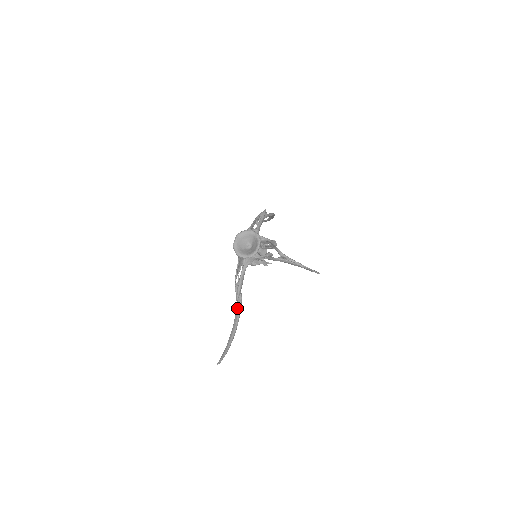
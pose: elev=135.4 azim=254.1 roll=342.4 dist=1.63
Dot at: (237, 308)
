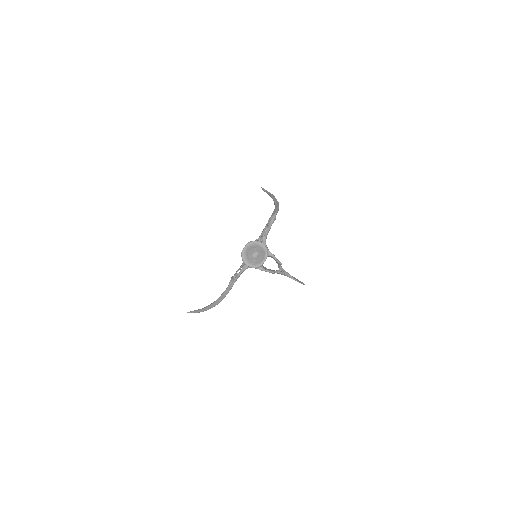
Dot at: (225, 292)
